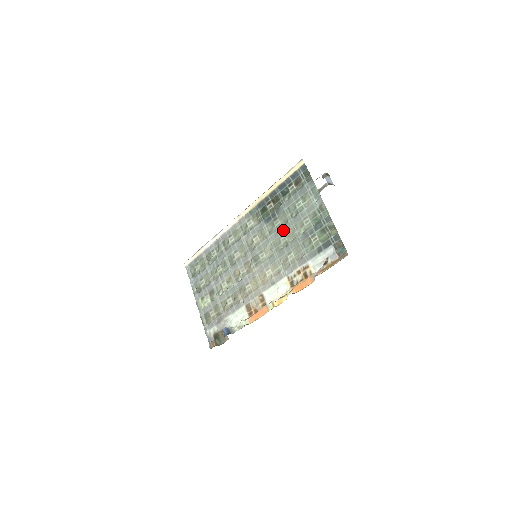
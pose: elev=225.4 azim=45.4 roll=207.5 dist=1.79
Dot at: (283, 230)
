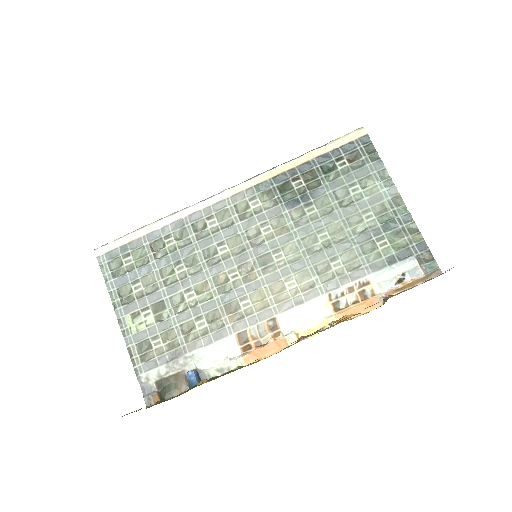
Dot at: (323, 223)
